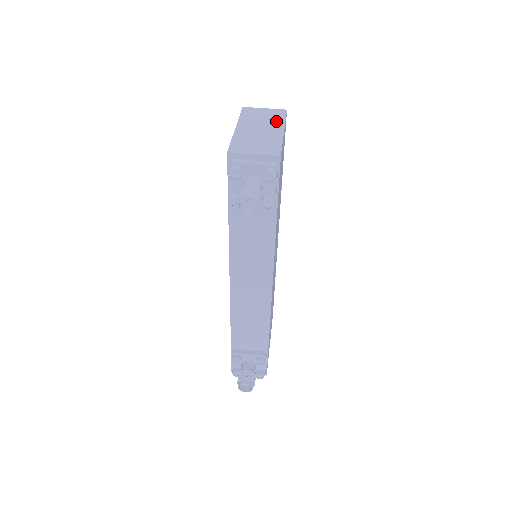
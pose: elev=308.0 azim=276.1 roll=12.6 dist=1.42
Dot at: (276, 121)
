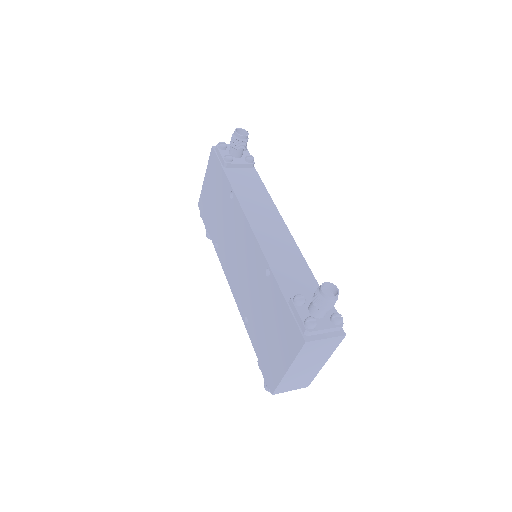
Dot at: occluded
